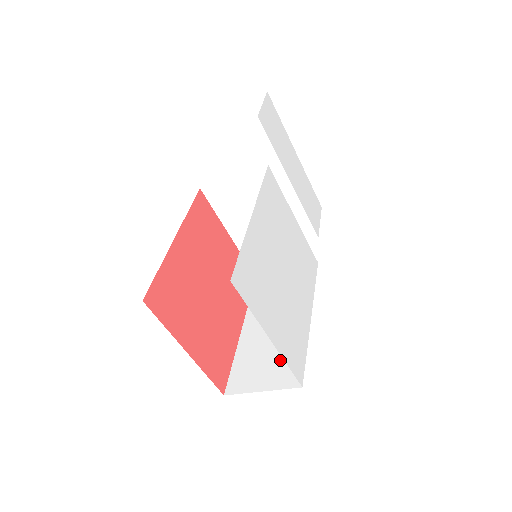
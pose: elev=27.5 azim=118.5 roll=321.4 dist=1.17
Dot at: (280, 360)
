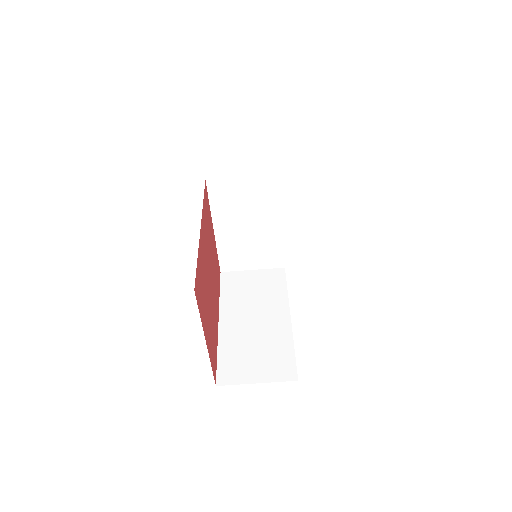
Dot at: (269, 355)
